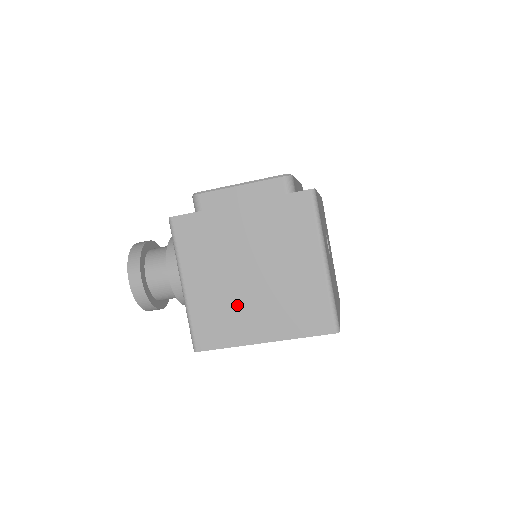
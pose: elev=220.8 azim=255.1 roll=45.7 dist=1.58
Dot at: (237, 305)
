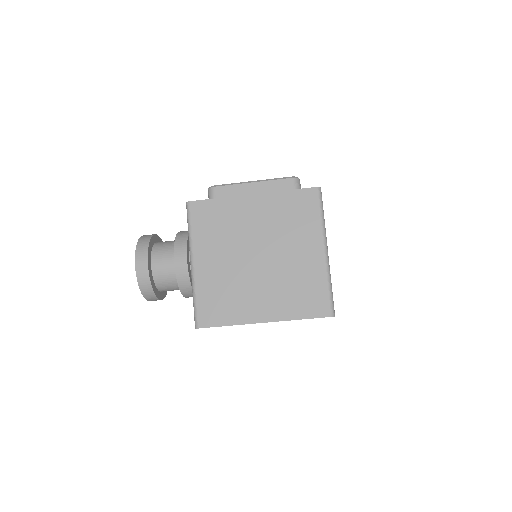
Dot at: (242, 285)
